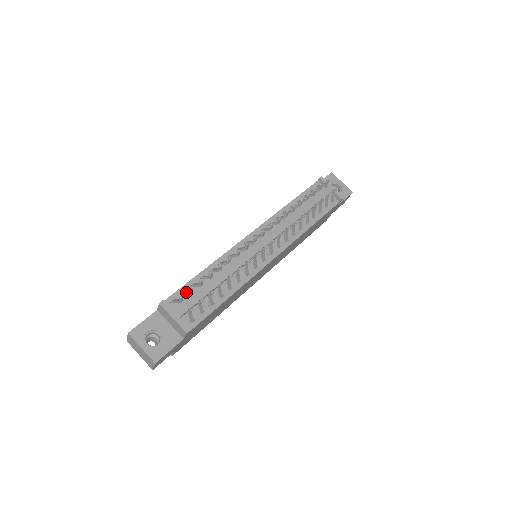
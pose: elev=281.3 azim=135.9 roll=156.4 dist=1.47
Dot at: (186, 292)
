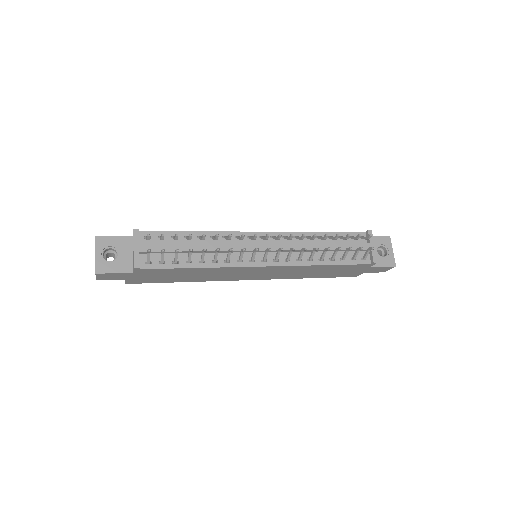
Dot at: occluded
